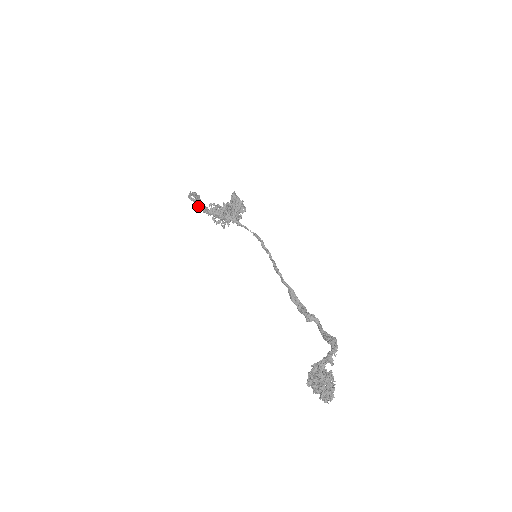
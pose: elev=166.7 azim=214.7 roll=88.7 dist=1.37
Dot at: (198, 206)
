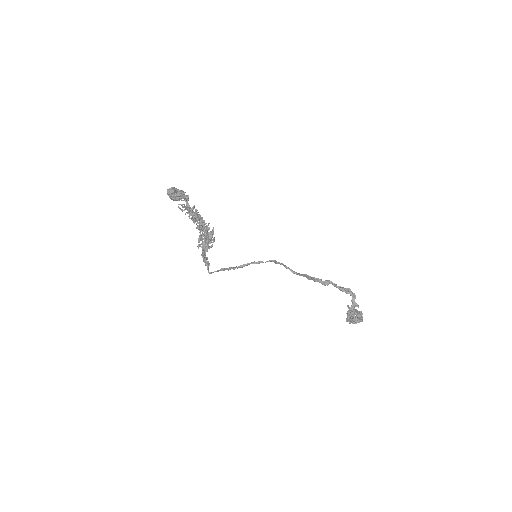
Dot at: occluded
